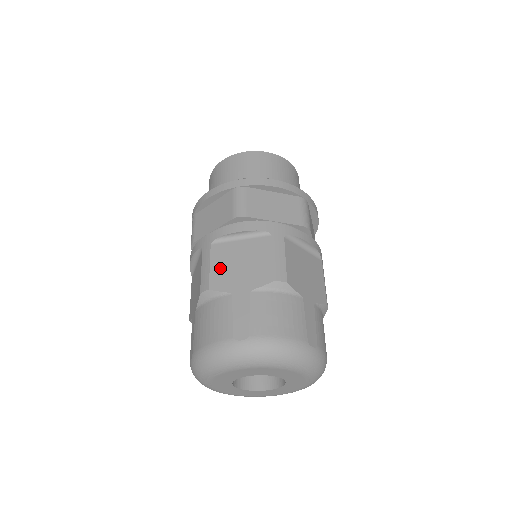
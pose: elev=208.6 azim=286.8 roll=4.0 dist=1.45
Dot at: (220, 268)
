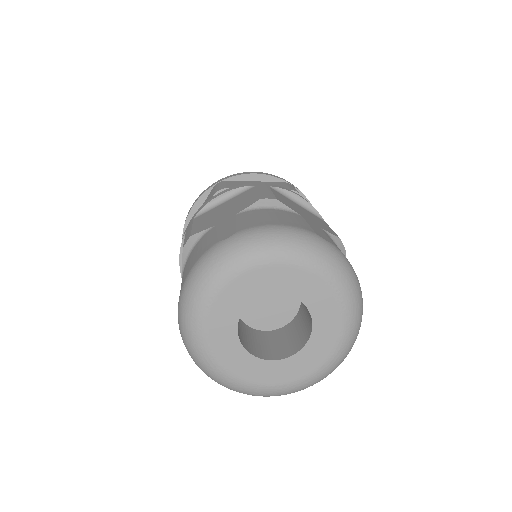
Dot at: (203, 222)
